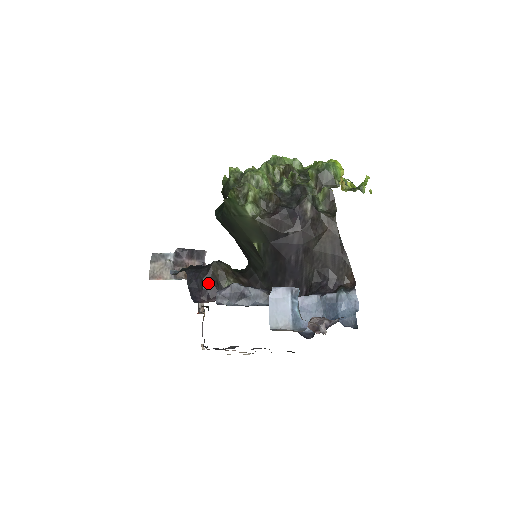
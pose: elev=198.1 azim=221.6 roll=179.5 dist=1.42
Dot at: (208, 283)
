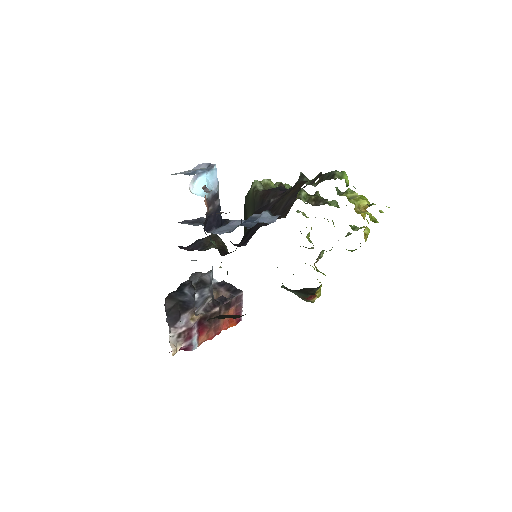
Dot at: (198, 242)
